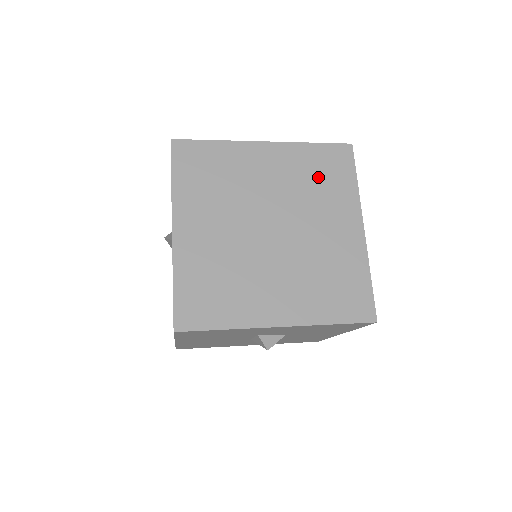
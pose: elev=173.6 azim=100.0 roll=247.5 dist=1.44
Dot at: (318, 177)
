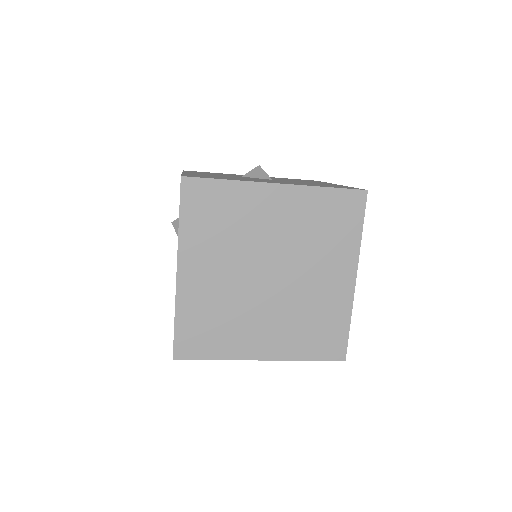
Dot at: (324, 226)
